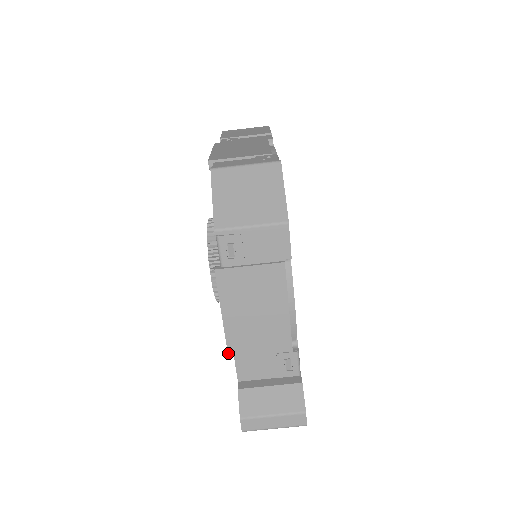
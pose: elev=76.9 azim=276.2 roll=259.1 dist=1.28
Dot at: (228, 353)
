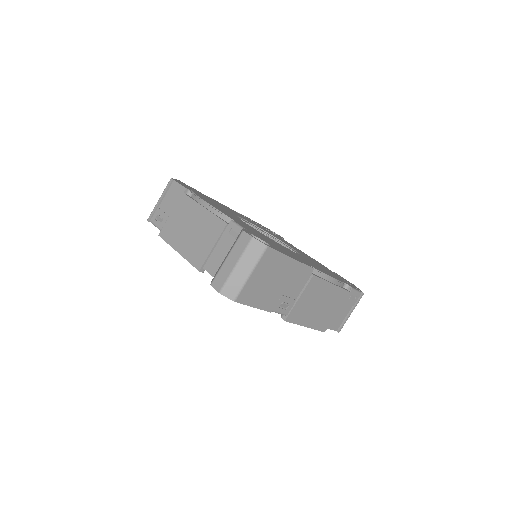
Dot at: (197, 269)
